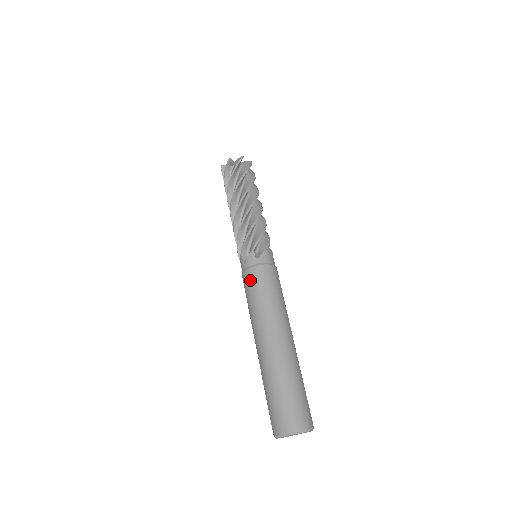
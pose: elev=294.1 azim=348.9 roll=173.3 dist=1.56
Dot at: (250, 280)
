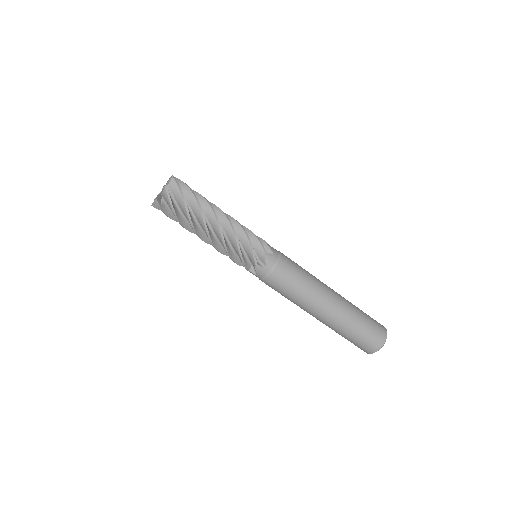
Dot at: (274, 286)
